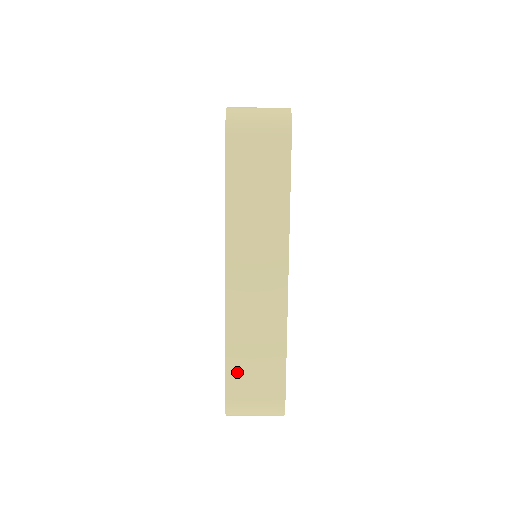
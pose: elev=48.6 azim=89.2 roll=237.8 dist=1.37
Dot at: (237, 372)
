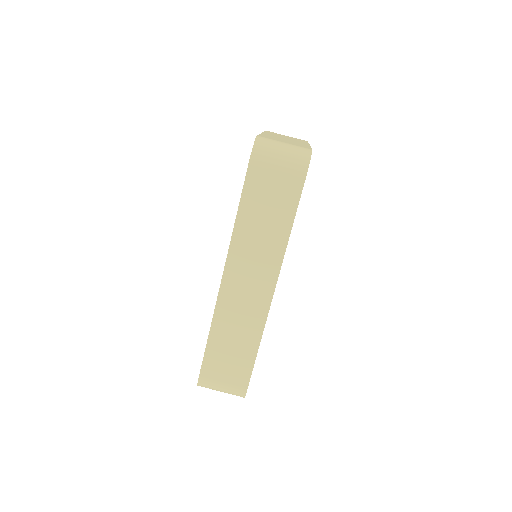
Dot at: (214, 357)
